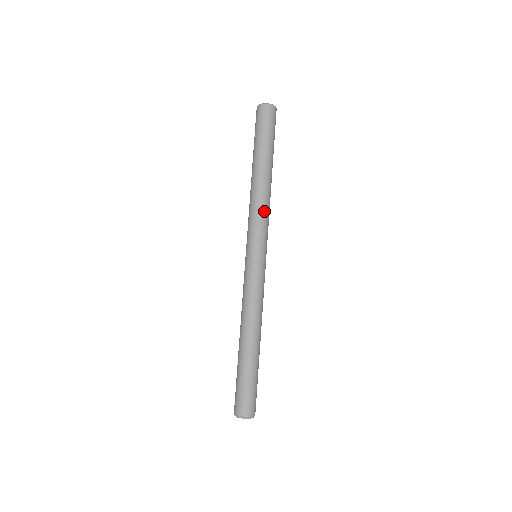
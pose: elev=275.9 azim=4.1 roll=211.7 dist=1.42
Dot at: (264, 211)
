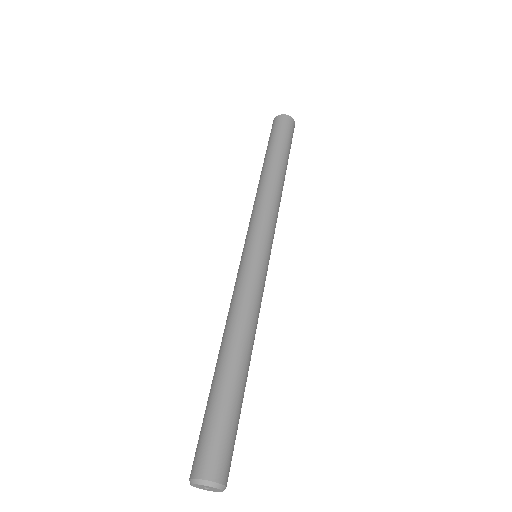
Dot at: (273, 205)
